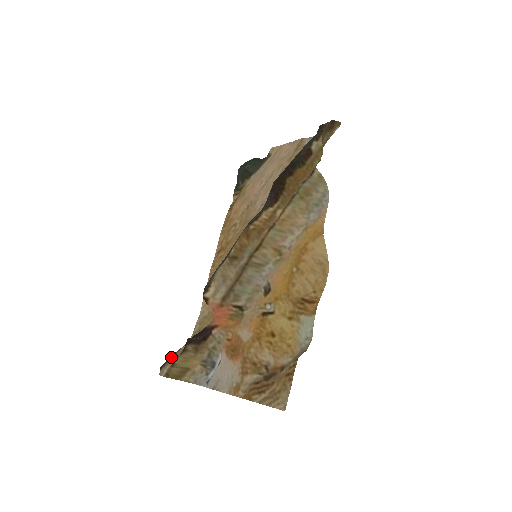
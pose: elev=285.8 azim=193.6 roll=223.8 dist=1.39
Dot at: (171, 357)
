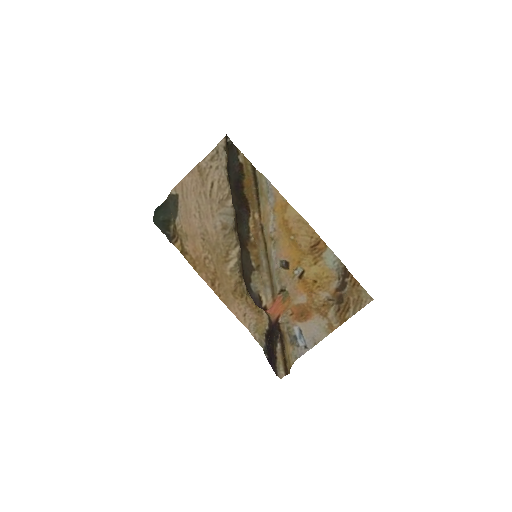
Dot at: (275, 362)
